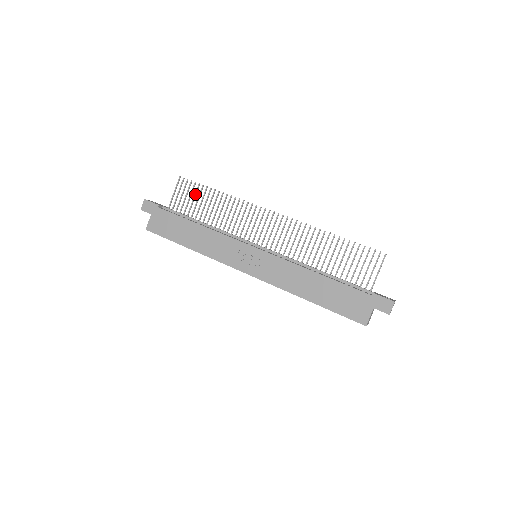
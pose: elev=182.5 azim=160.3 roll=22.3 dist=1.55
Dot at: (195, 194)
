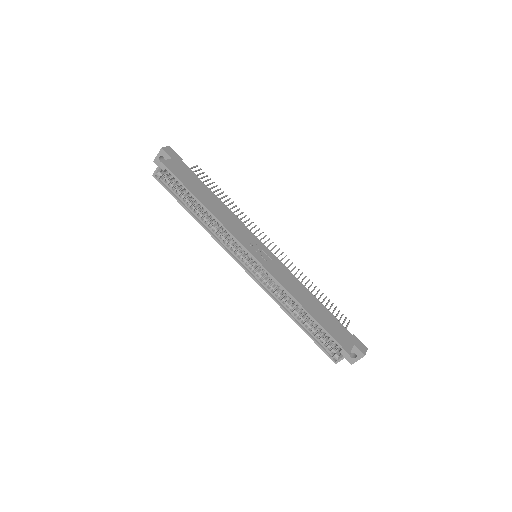
Dot at: (209, 184)
